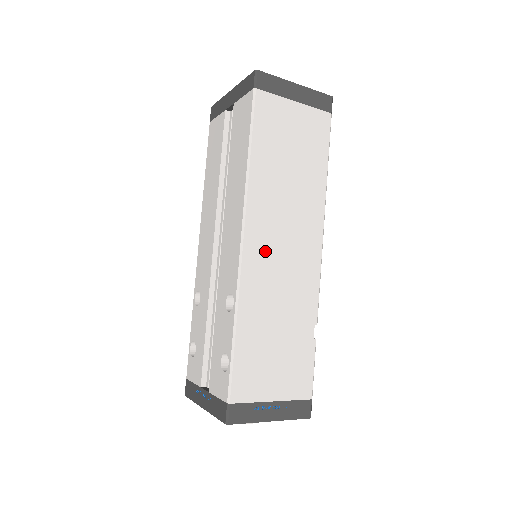
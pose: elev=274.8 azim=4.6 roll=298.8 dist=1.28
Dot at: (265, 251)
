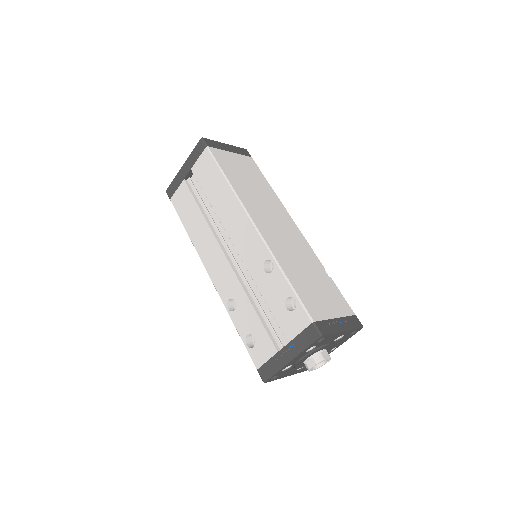
Dot at: (270, 229)
